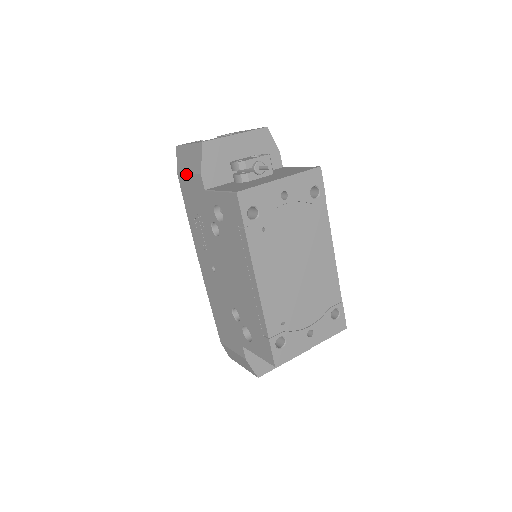
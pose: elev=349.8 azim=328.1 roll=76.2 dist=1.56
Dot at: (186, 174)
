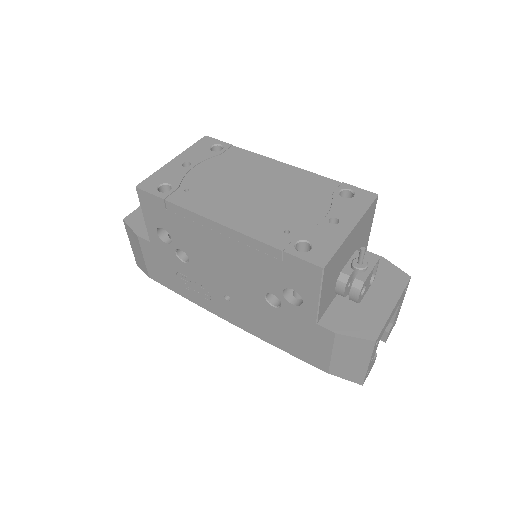
Dot at: (144, 261)
